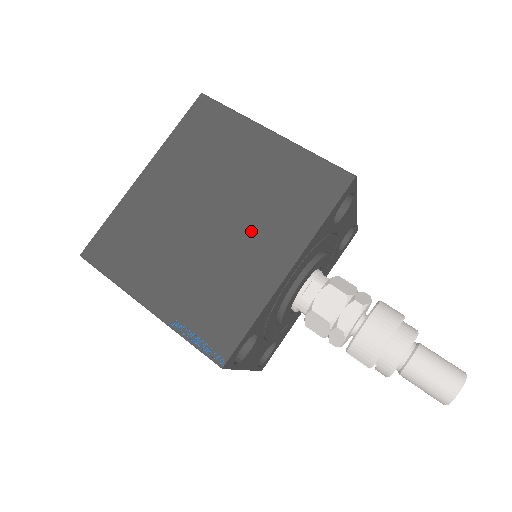
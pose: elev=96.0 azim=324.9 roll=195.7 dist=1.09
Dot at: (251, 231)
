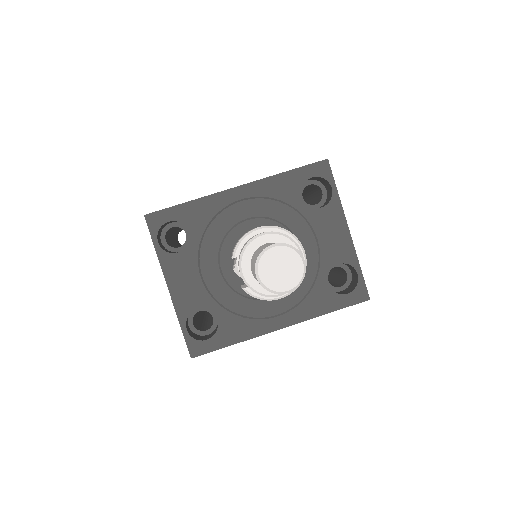
Dot at: occluded
